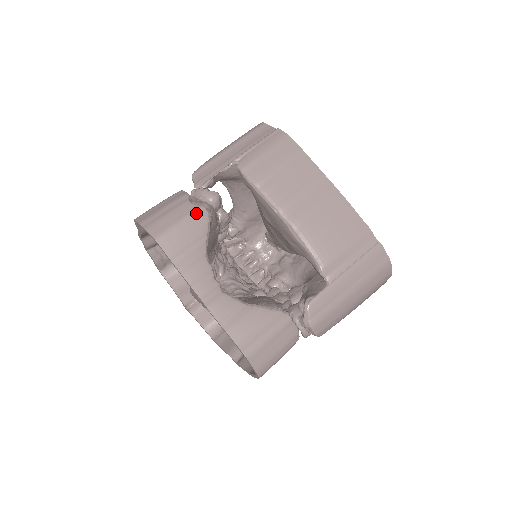
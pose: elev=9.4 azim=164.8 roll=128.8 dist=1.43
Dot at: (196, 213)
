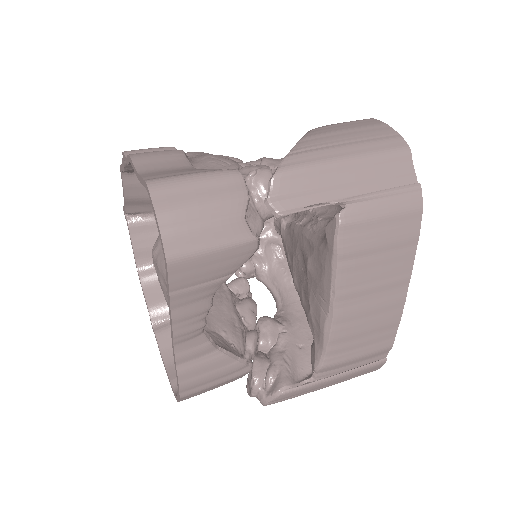
Dot at: (243, 245)
